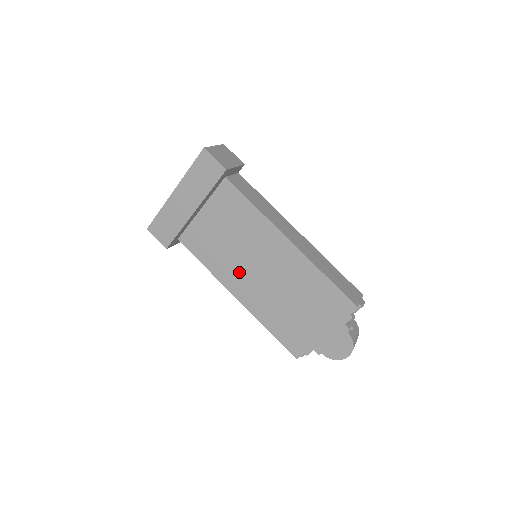
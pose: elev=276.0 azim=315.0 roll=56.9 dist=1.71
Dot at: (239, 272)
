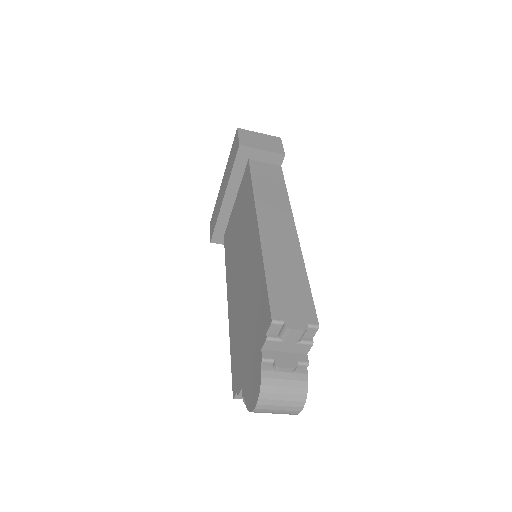
Dot at: (234, 270)
